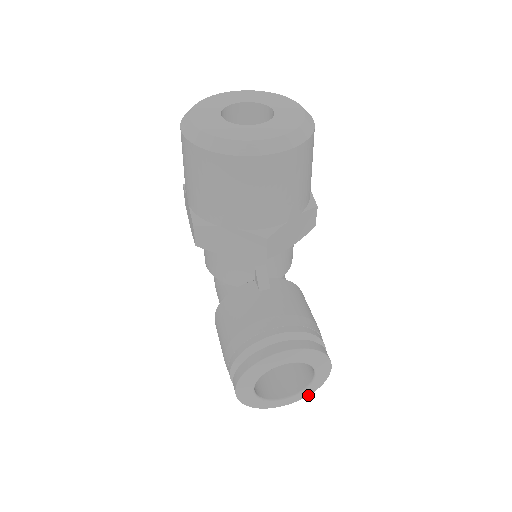
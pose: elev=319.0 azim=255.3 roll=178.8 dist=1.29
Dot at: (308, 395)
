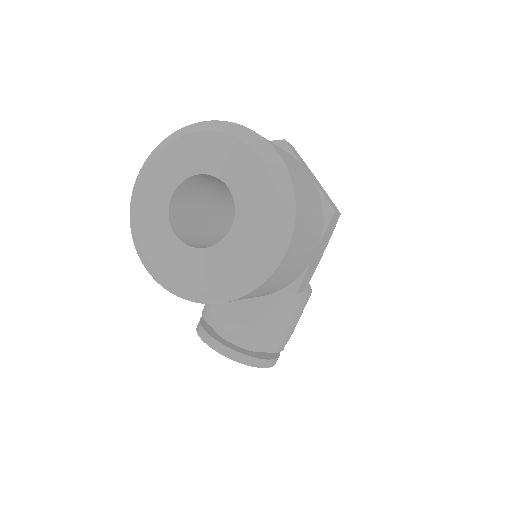
Dot at: occluded
